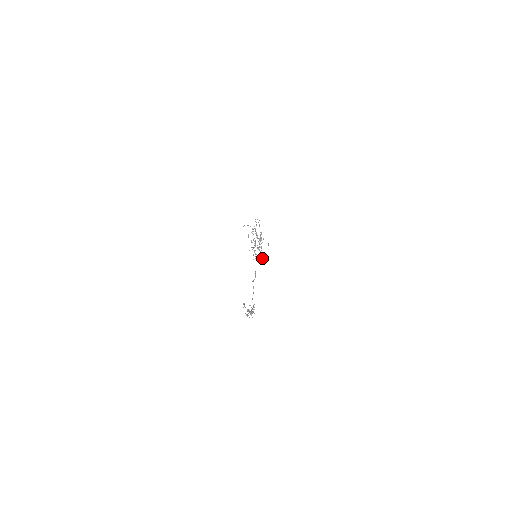
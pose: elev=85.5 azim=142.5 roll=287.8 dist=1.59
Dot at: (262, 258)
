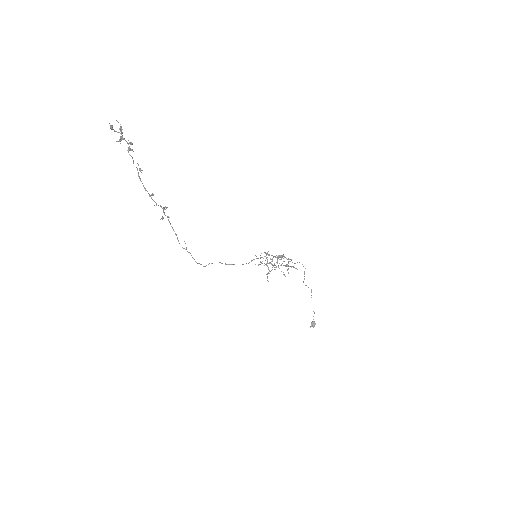
Dot at: (268, 273)
